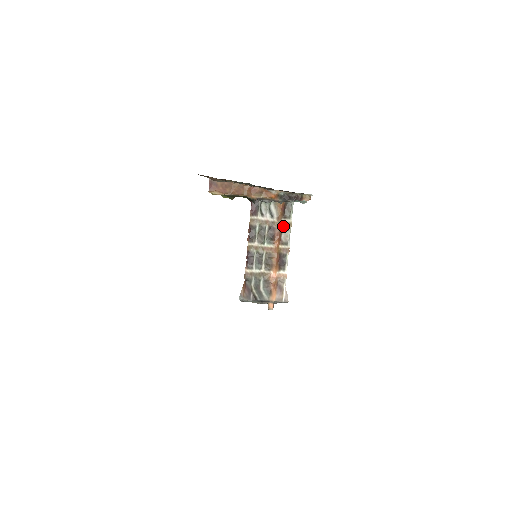
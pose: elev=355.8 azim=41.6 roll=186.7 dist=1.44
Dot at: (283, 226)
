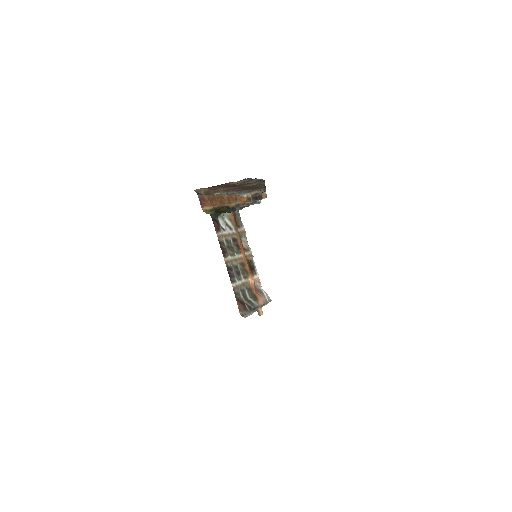
Dot at: (240, 235)
